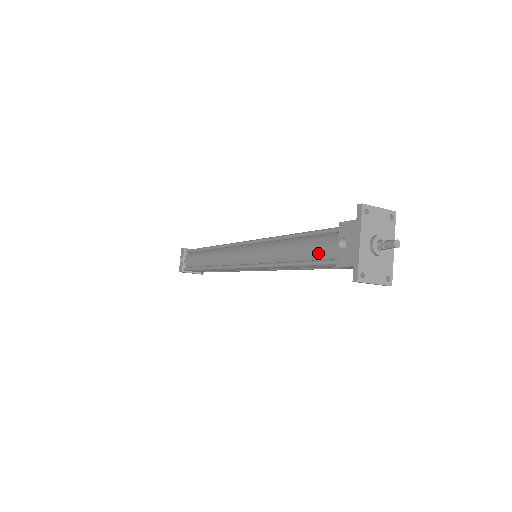
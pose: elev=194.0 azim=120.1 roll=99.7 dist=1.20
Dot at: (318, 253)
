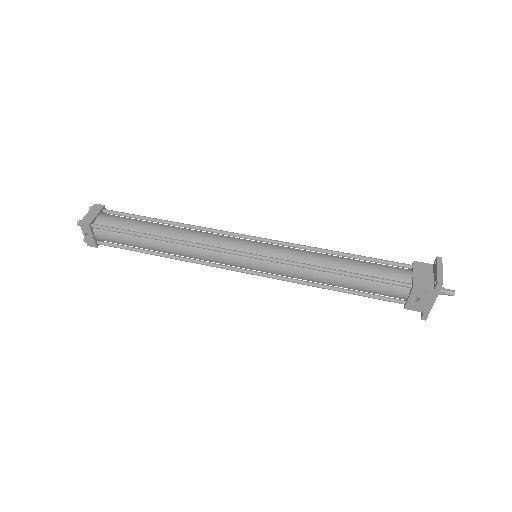
Dot at: (379, 294)
